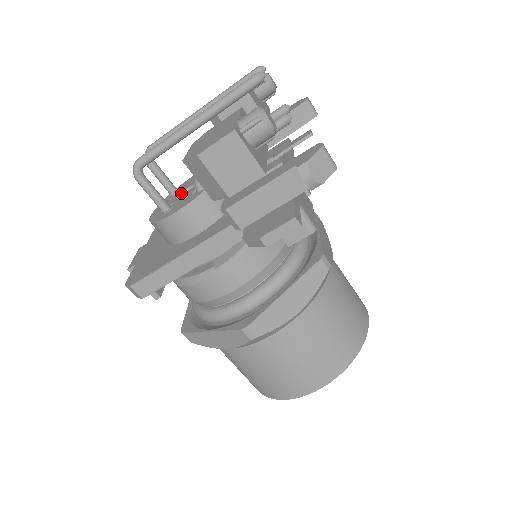
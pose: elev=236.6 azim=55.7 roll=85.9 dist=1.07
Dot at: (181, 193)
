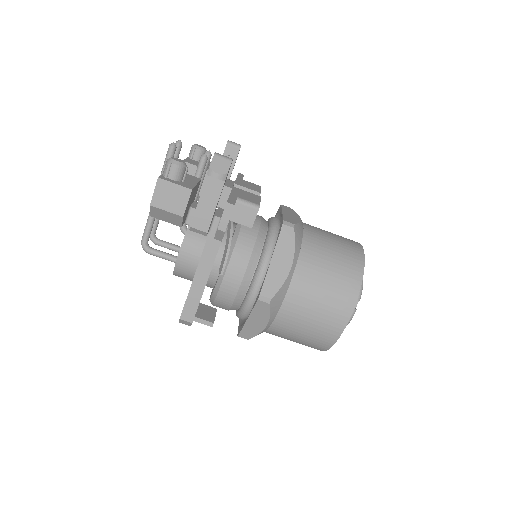
Dot at: occluded
